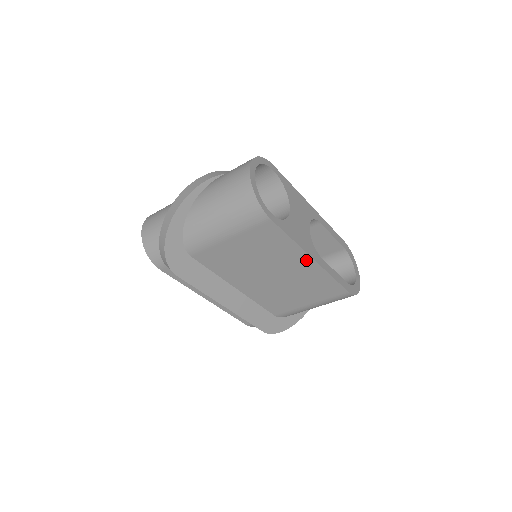
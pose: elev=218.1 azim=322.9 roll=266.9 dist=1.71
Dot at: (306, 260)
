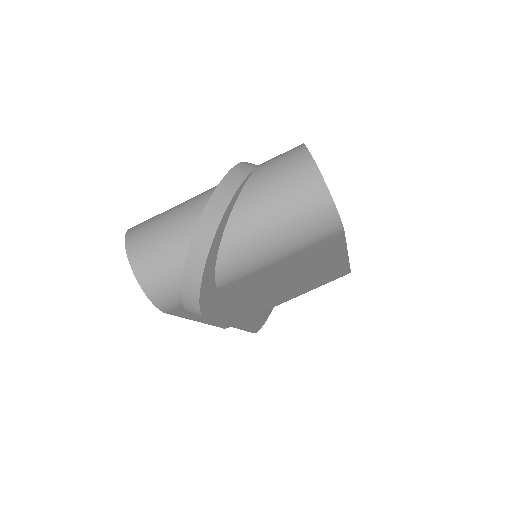
Dot at: (340, 257)
